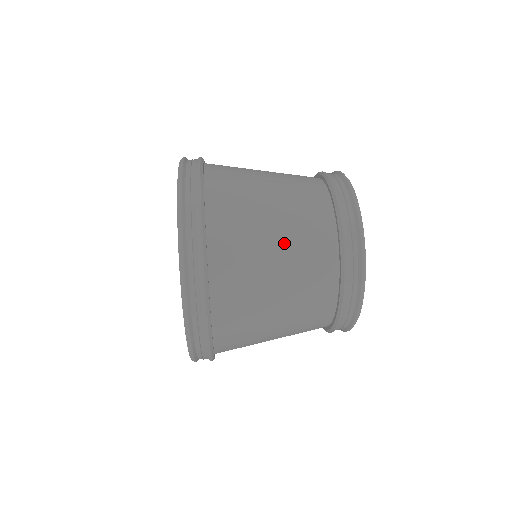
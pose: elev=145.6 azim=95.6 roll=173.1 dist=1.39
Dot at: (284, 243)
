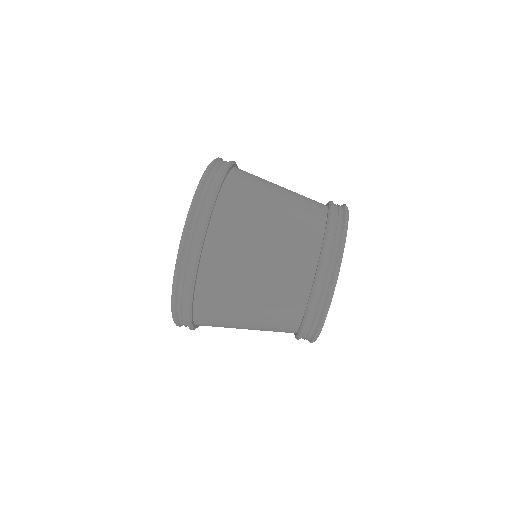
Dot at: (254, 322)
